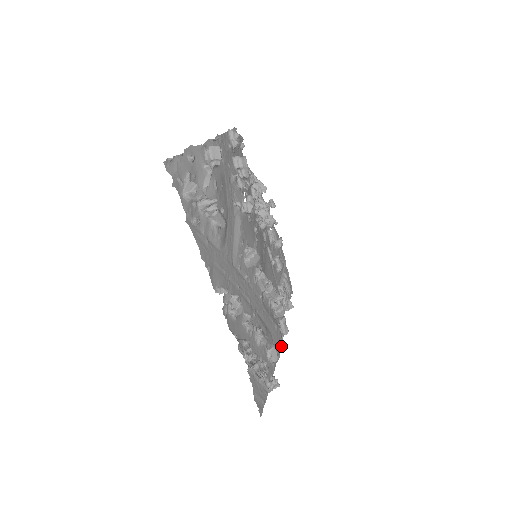
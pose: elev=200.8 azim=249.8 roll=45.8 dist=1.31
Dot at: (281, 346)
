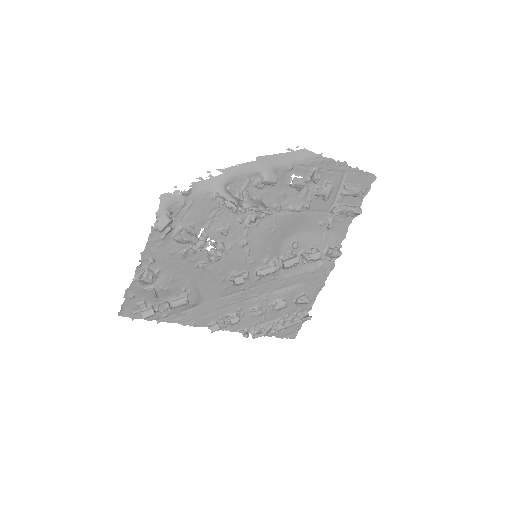
Dot at: (327, 275)
